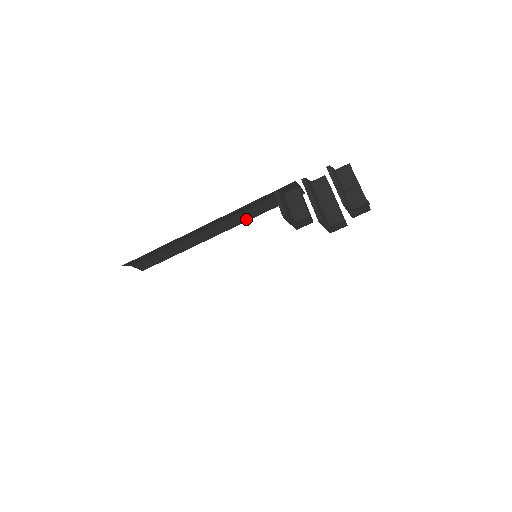
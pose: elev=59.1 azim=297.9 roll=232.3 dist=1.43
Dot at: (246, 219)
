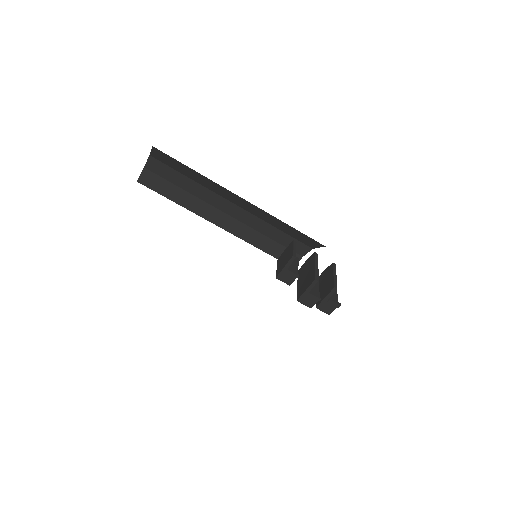
Dot at: (247, 238)
